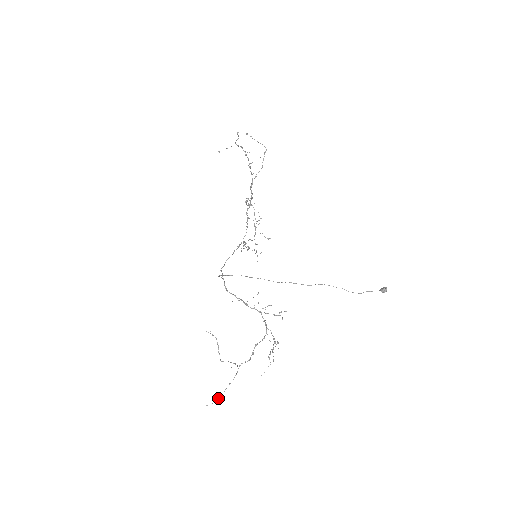
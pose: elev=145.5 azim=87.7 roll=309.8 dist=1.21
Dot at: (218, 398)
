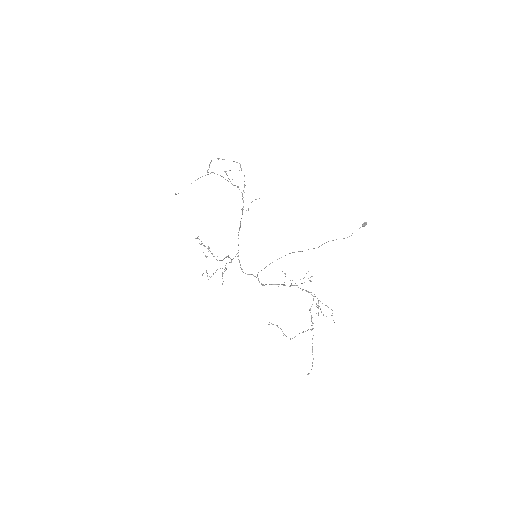
Dot at: (312, 363)
